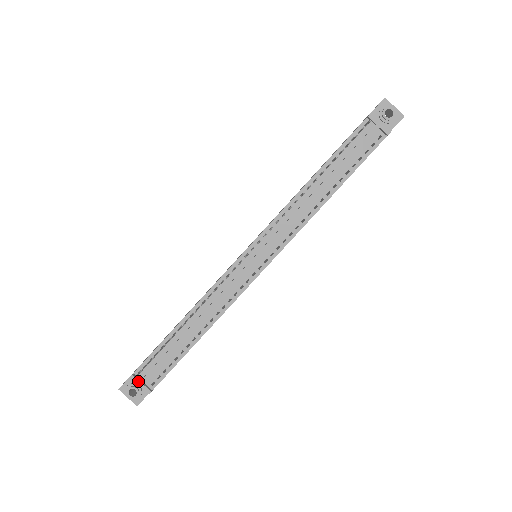
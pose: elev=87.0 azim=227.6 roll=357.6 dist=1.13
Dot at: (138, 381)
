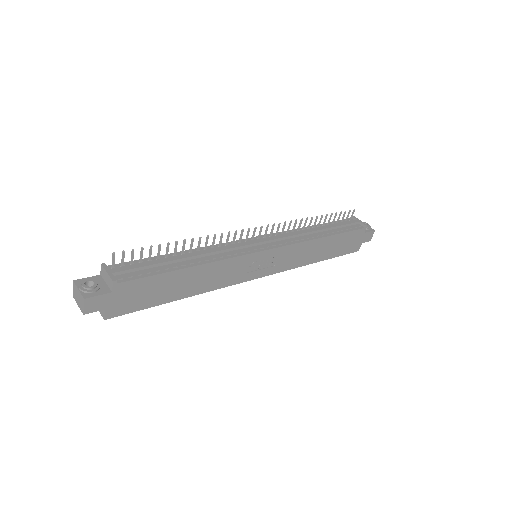
Dot at: (108, 269)
